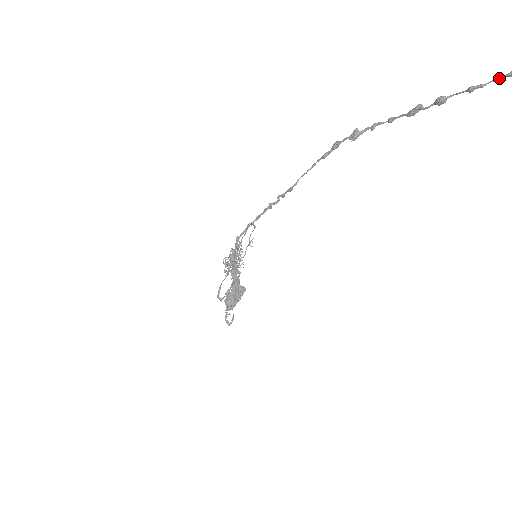
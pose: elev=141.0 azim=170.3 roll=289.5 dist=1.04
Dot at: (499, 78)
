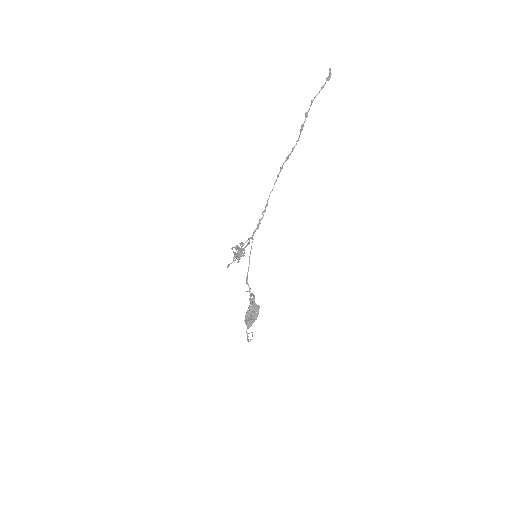
Dot at: (319, 92)
